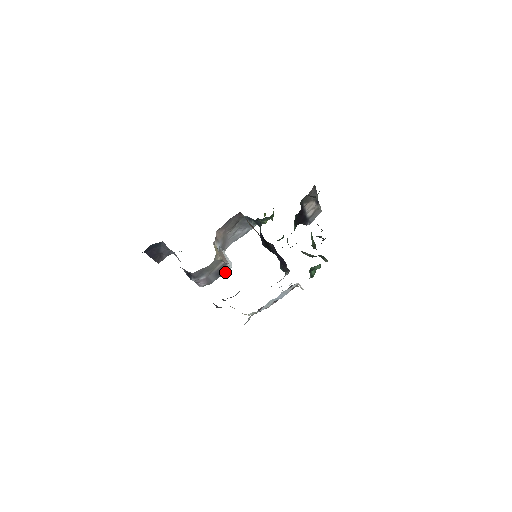
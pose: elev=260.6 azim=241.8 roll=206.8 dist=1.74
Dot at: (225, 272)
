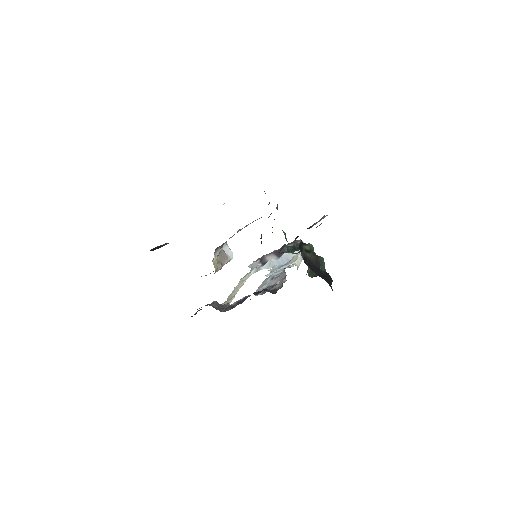
Dot at: occluded
